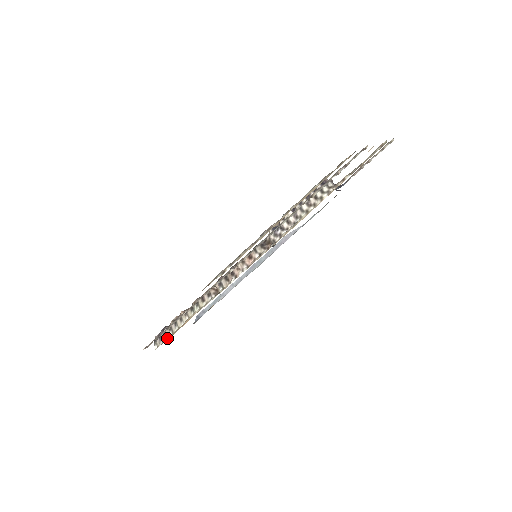
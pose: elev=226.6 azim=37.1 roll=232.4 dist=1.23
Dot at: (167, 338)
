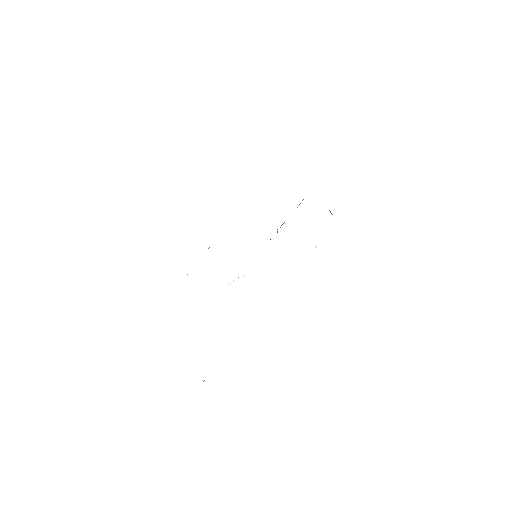
Dot at: occluded
